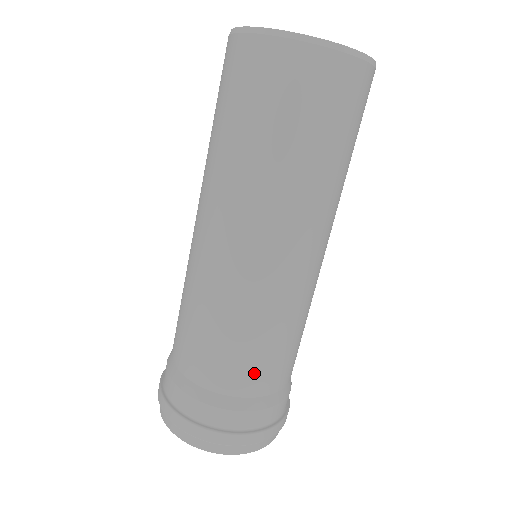
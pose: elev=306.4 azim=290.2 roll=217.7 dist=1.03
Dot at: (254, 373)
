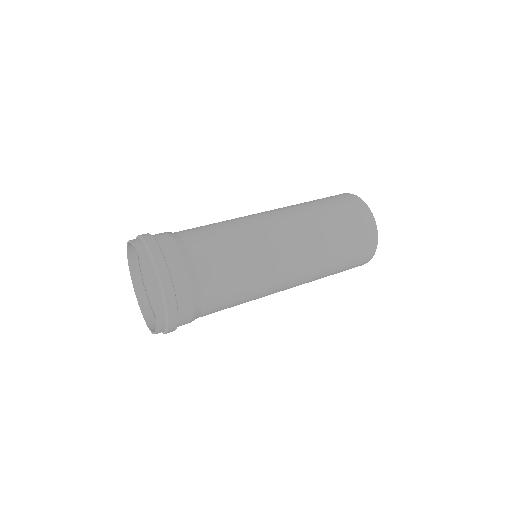
Dot at: (207, 246)
